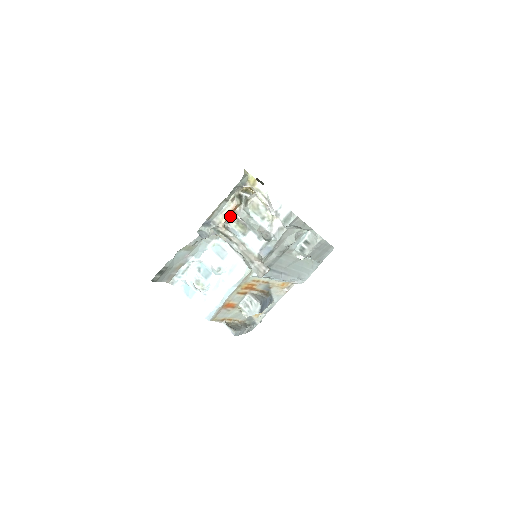
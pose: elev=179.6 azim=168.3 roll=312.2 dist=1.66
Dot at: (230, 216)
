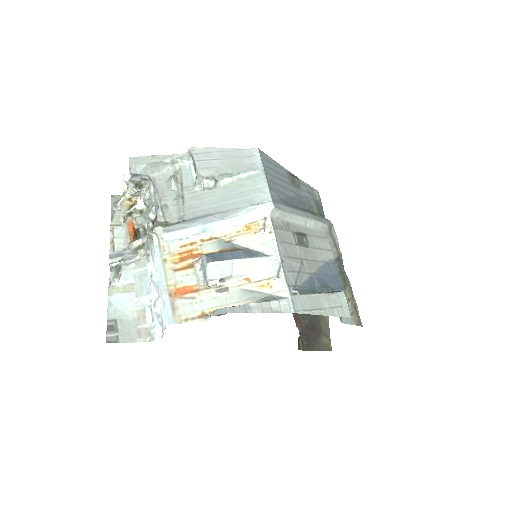
Dot at: (143, 236)
